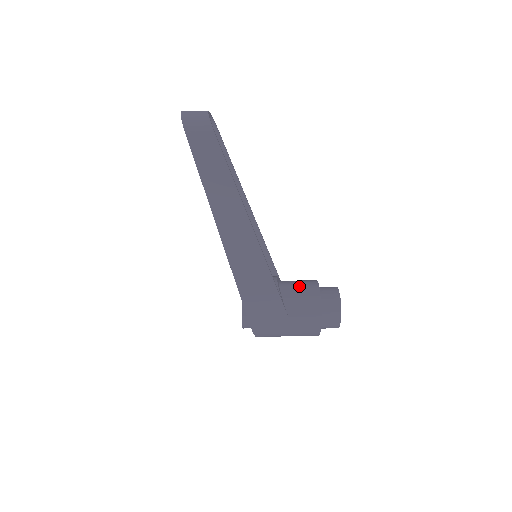
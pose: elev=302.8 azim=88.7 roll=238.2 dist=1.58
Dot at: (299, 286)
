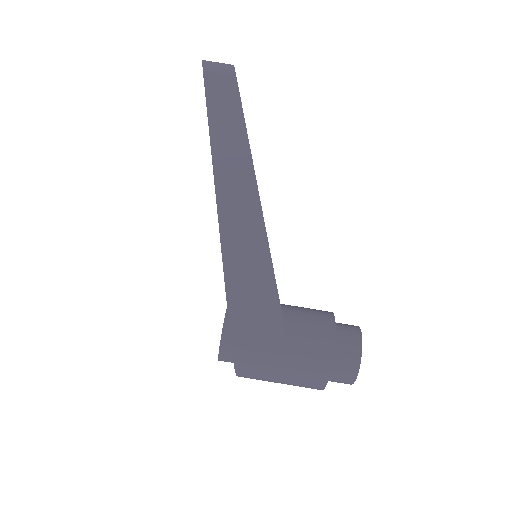
Dot at: (306, 309)
